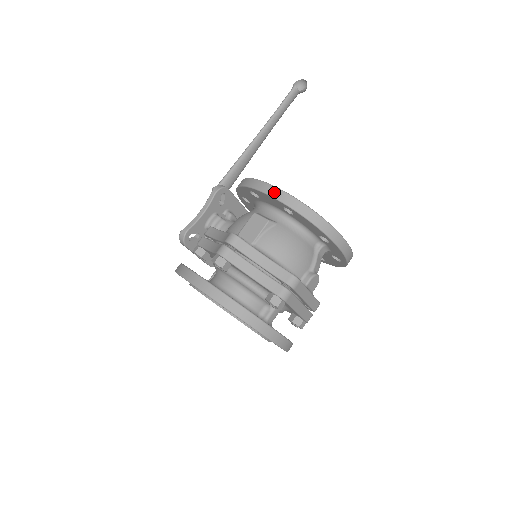
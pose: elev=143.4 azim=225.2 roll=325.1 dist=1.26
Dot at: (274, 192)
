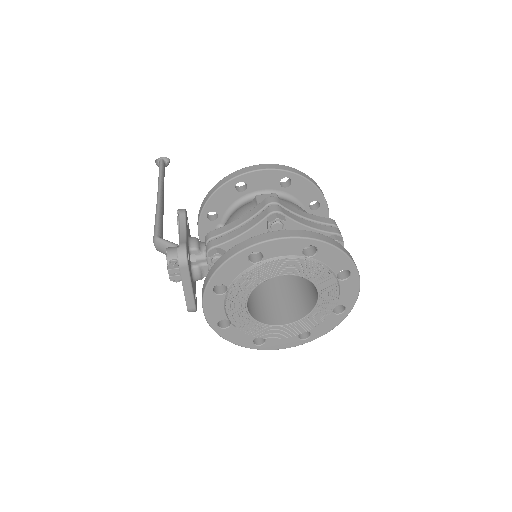
Dot at: (271, 166)
